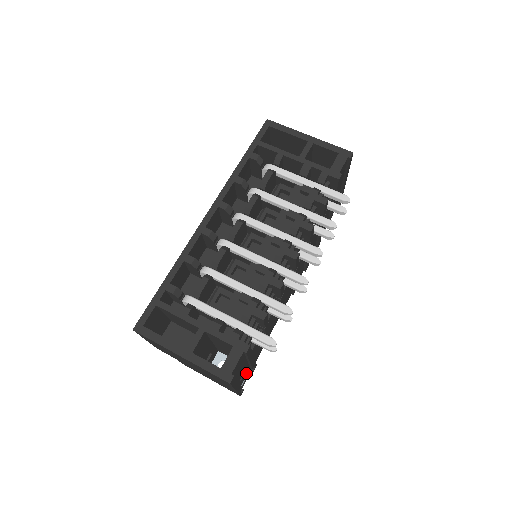
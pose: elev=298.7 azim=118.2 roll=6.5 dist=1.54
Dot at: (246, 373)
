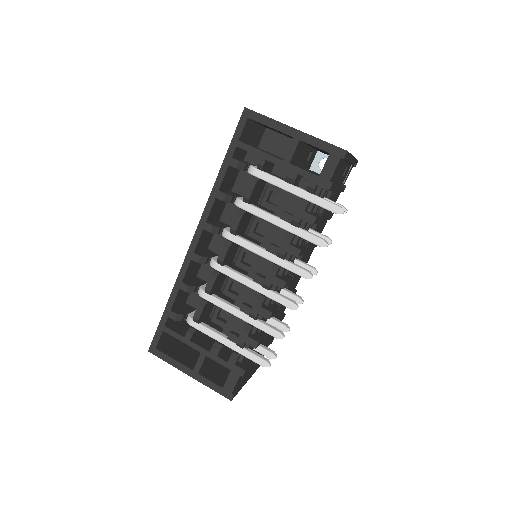
Dot at: occluded
